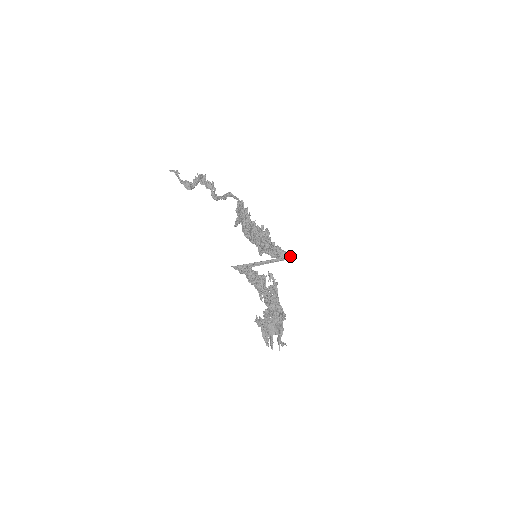
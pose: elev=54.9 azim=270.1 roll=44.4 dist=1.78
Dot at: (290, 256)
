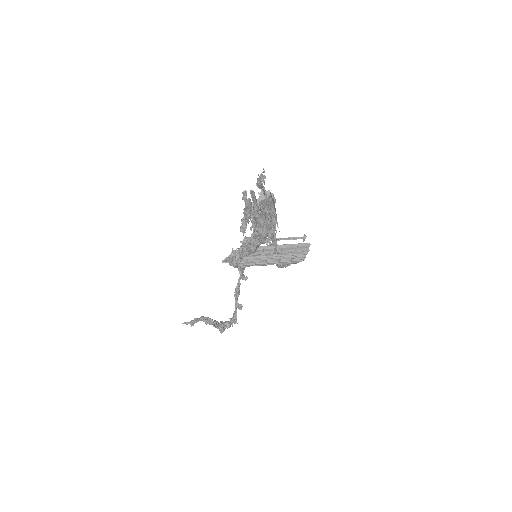
Dot at: (302, 248)
